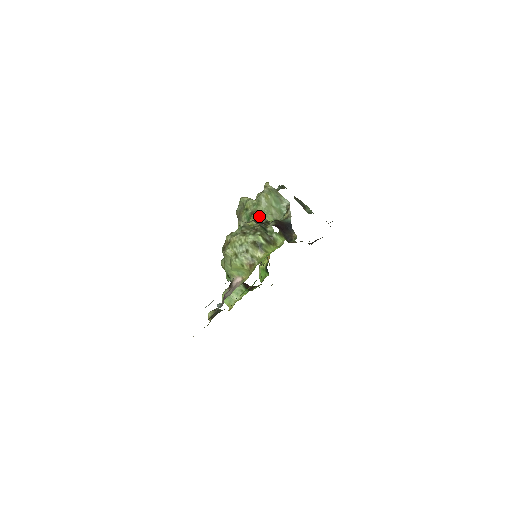
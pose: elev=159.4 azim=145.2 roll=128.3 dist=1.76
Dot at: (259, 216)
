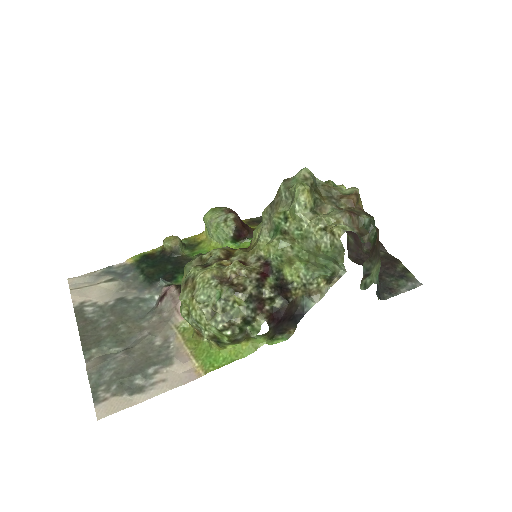
Dot at: (288, 251)
